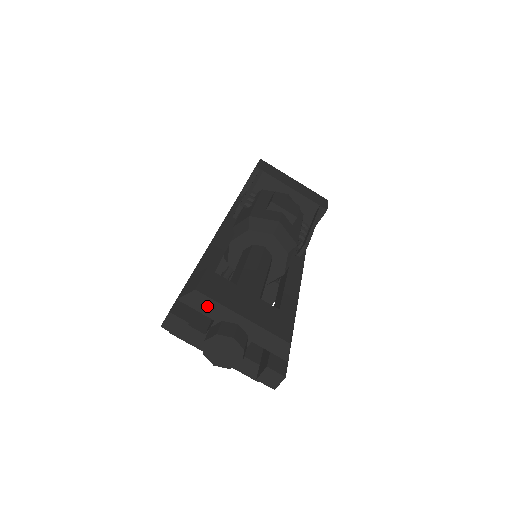
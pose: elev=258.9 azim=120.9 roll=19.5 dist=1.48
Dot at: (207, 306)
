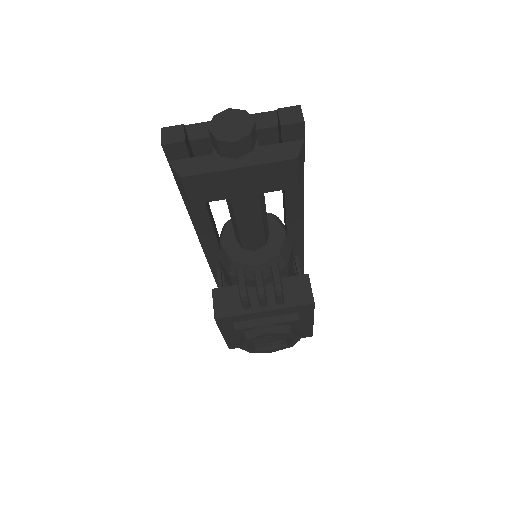
Dot at: (196, 131)
